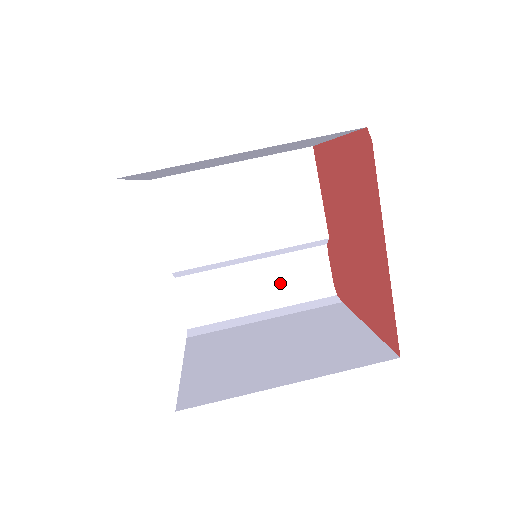
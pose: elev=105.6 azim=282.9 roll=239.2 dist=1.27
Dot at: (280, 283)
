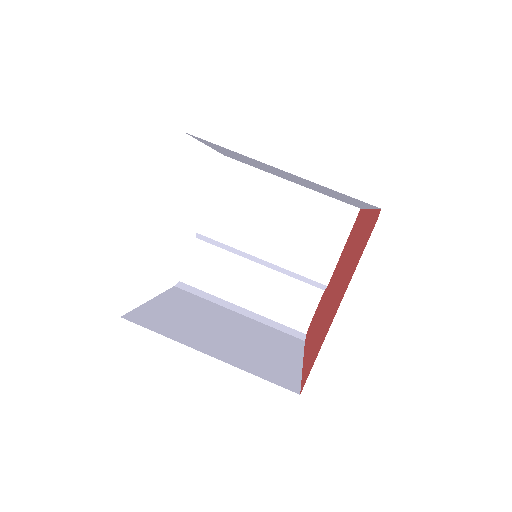
Dot at: (270, 295)
